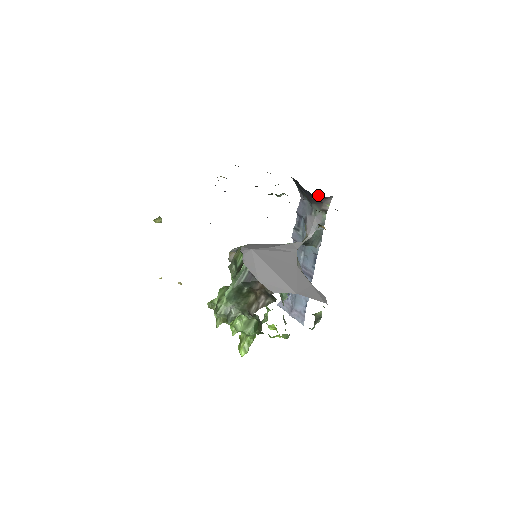
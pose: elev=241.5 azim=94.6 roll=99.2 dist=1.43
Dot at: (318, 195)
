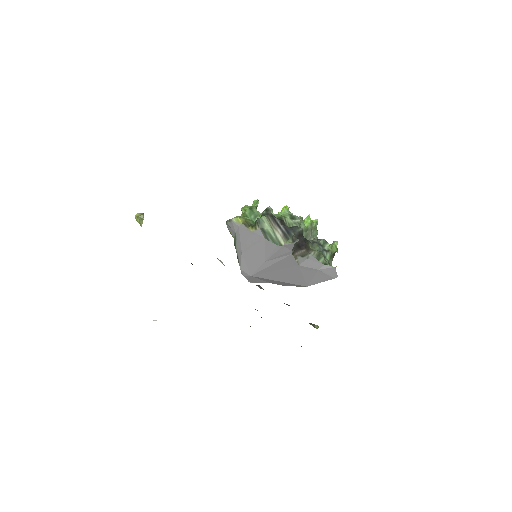
Dot at: occluded
